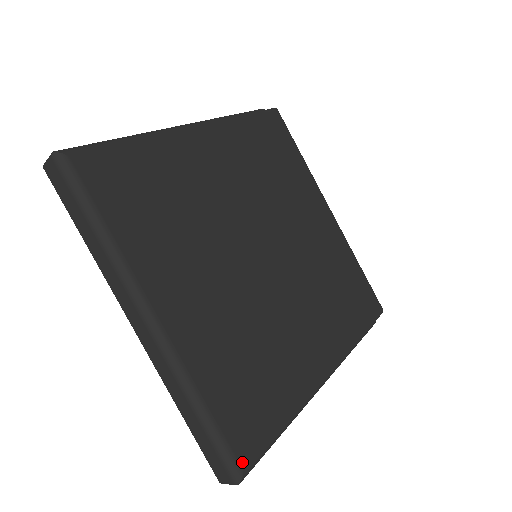
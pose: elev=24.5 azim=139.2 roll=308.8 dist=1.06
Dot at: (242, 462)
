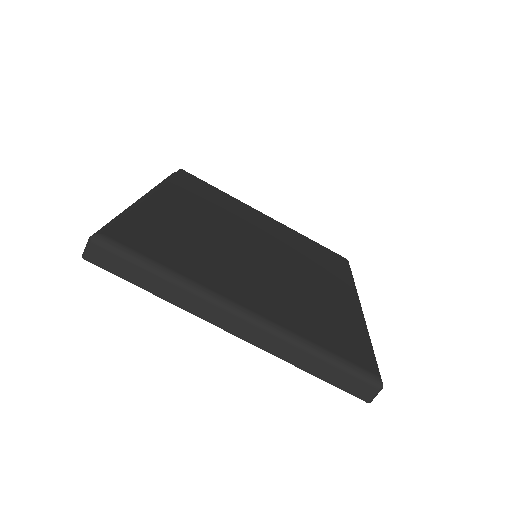
Dot at: (372, 371)
